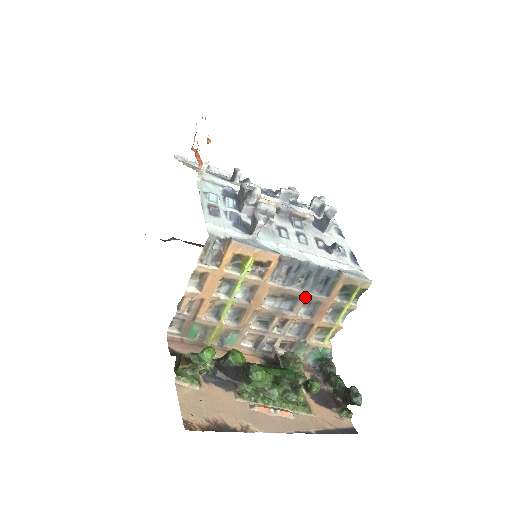
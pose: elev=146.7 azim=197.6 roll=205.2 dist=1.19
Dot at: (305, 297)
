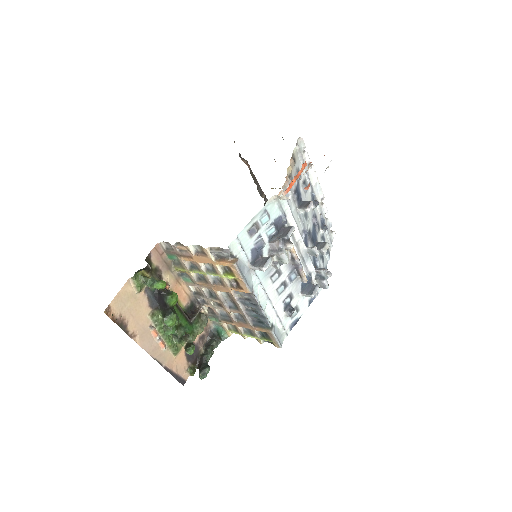
Dot at: (242, 313)
